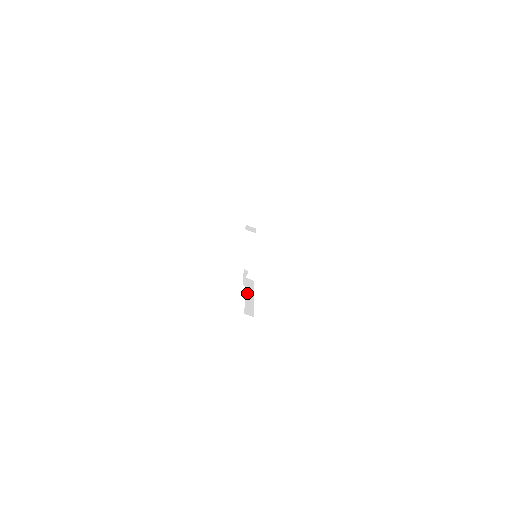
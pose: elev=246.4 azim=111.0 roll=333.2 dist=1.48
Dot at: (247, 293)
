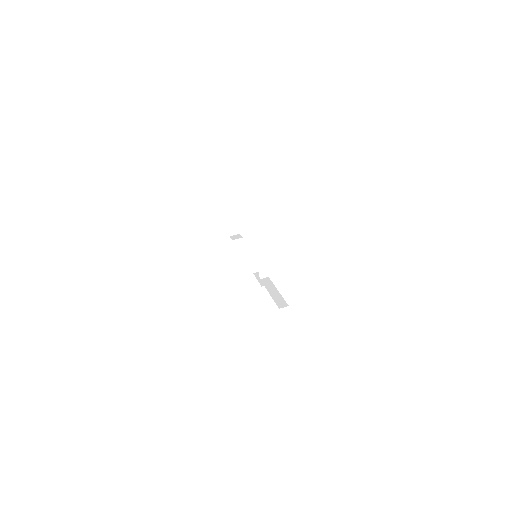
Dot at: (270, 291)
